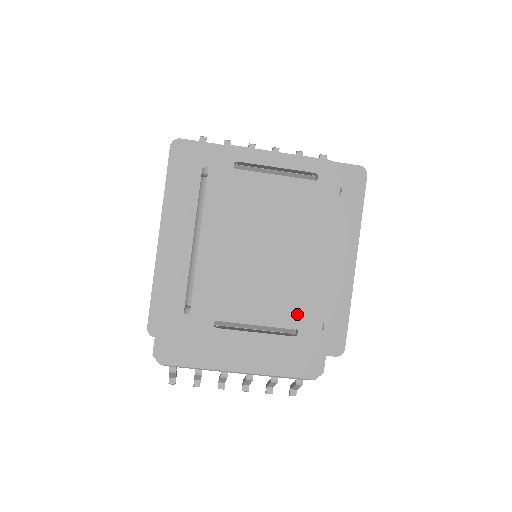
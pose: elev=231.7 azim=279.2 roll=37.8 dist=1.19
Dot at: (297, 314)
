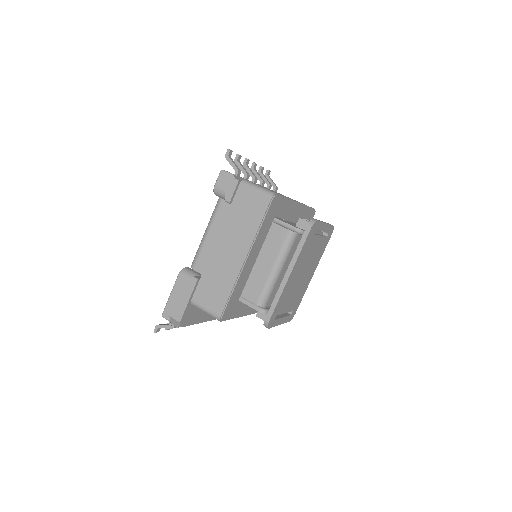
Dot at: (296, 304)
